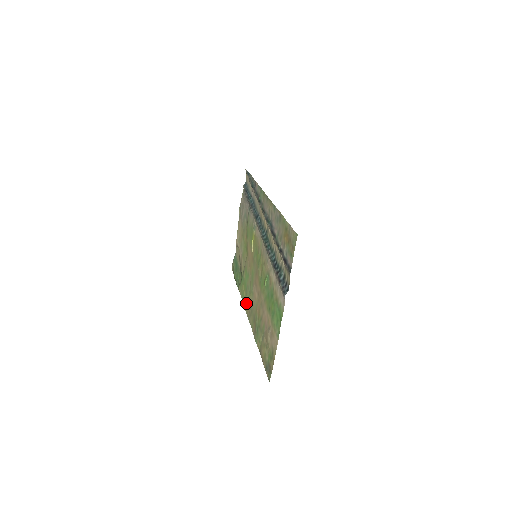
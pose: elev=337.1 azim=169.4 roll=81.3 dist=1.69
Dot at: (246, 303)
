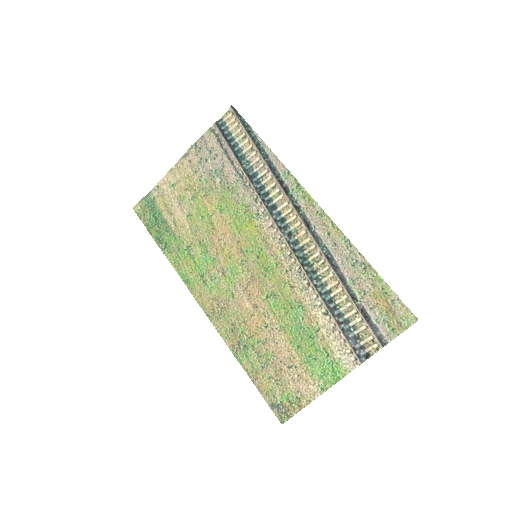
Dot at: (201, 293)
